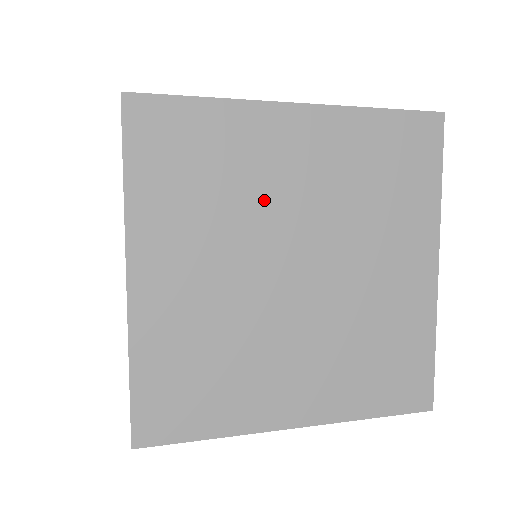
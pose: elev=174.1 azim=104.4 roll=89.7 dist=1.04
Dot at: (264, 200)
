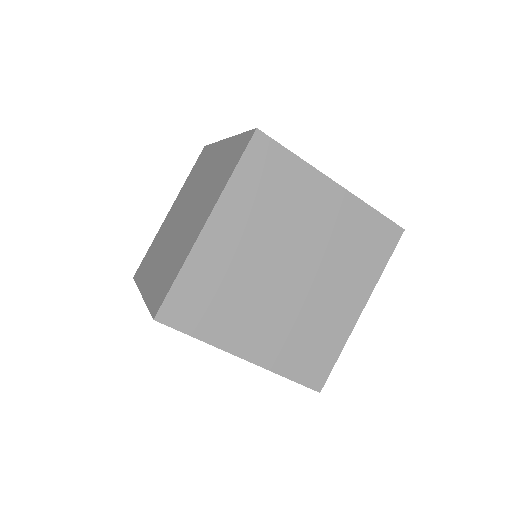
Dot at: (295, 223)
